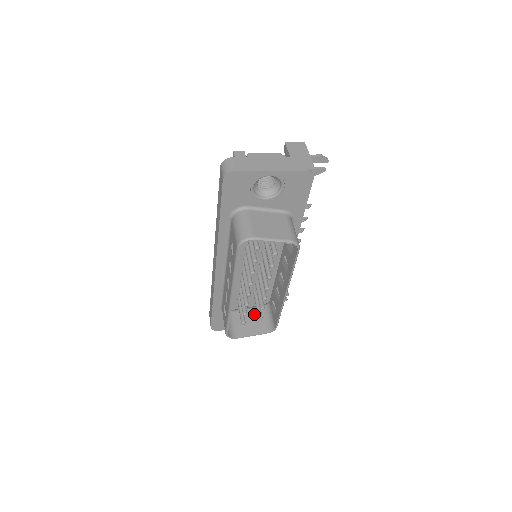
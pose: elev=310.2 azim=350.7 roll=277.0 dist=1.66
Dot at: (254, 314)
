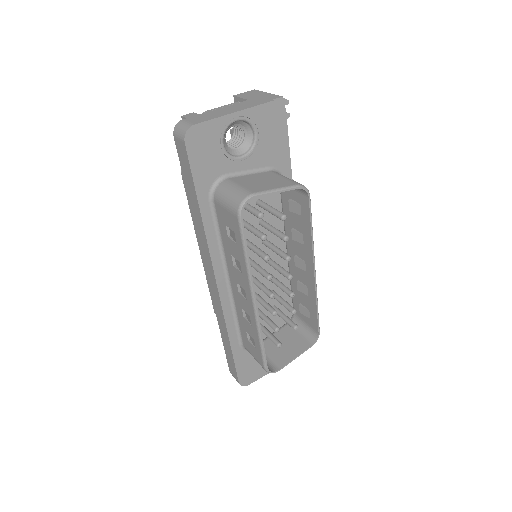
Dot at: (284, 335)
